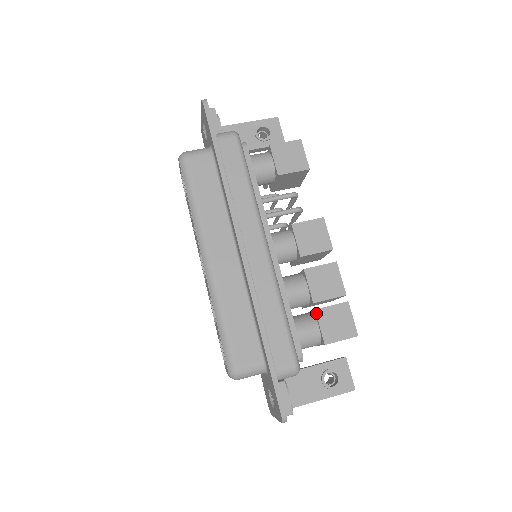
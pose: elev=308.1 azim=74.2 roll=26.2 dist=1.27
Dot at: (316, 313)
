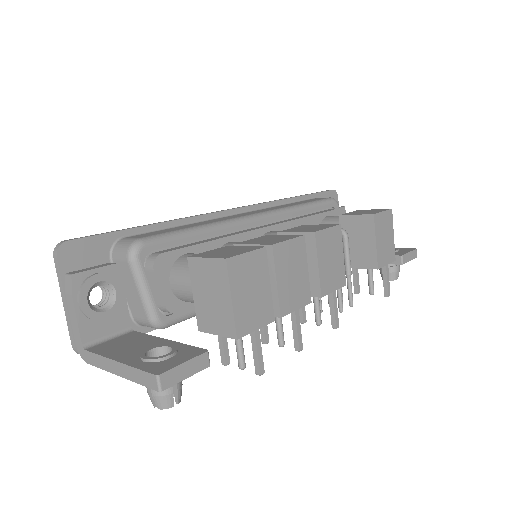
Dot at: (223, 247)
